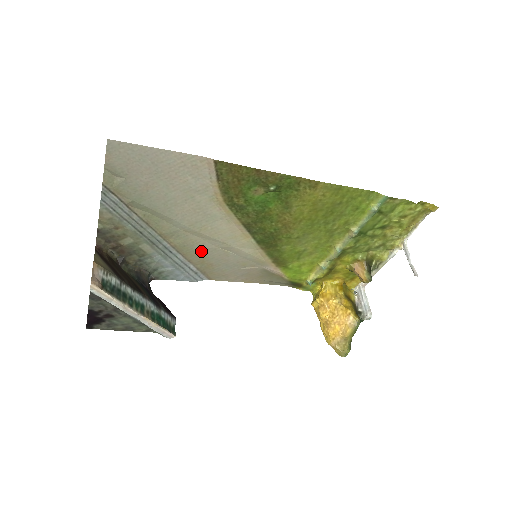
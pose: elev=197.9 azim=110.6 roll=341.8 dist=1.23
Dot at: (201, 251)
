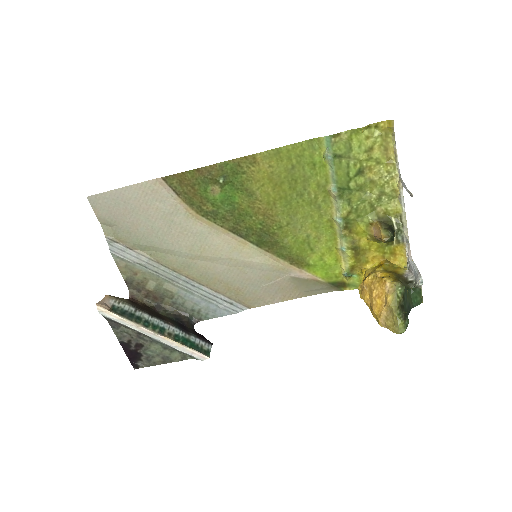
Dot at: (218, 276)
